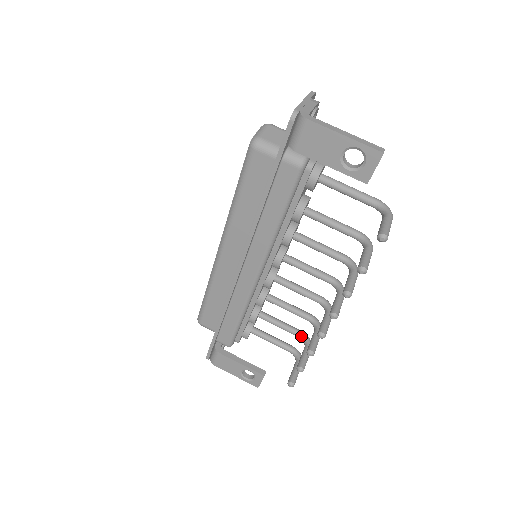
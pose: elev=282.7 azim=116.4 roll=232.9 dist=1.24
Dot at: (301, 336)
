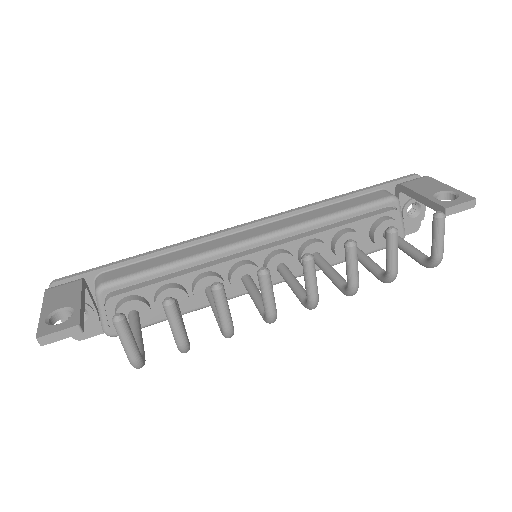
Dot at: occluded
